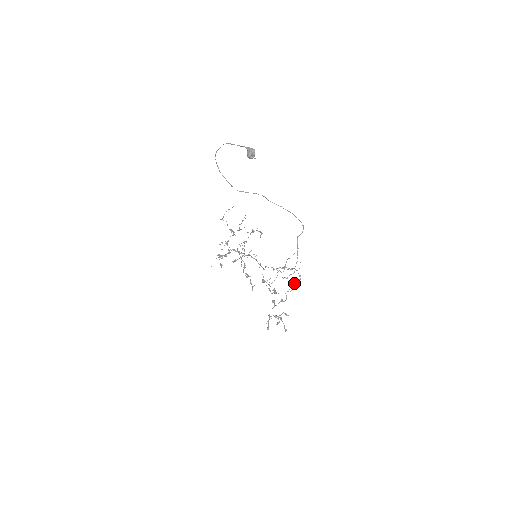
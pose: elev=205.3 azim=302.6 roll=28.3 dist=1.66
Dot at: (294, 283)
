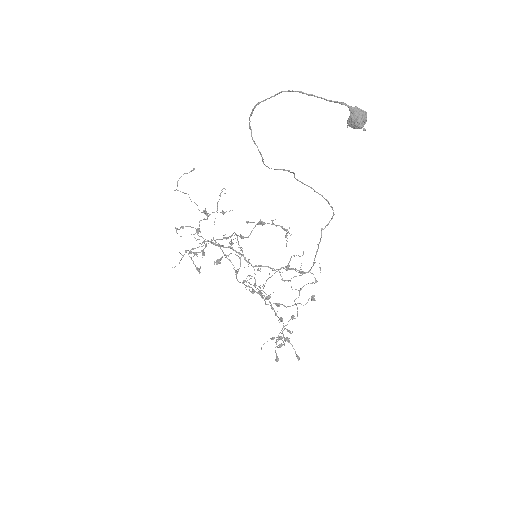
Dot at: (301, 288)
